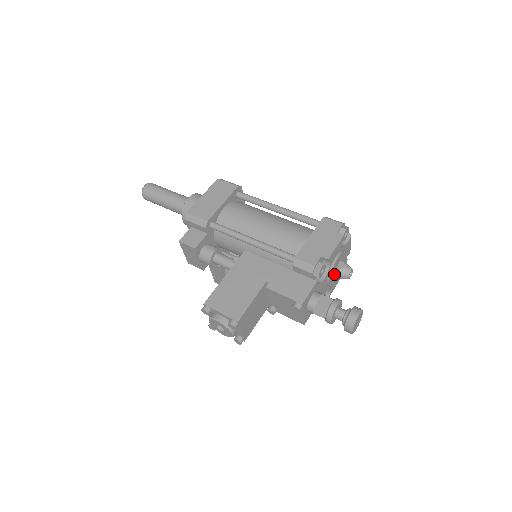
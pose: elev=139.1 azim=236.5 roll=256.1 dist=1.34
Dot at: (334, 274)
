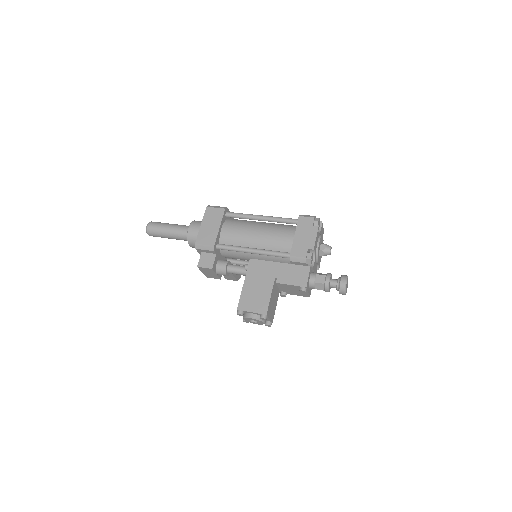
Dot at: (319, 255)
